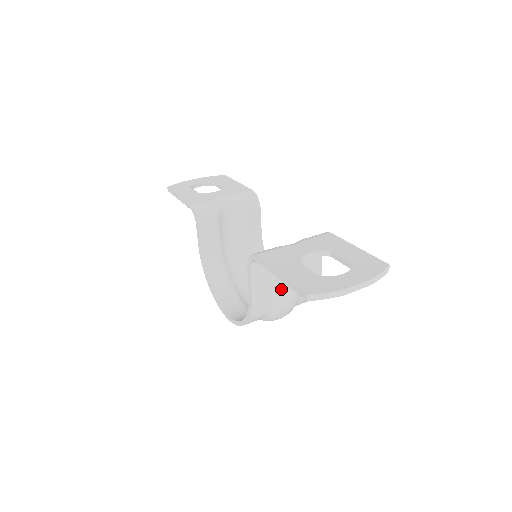
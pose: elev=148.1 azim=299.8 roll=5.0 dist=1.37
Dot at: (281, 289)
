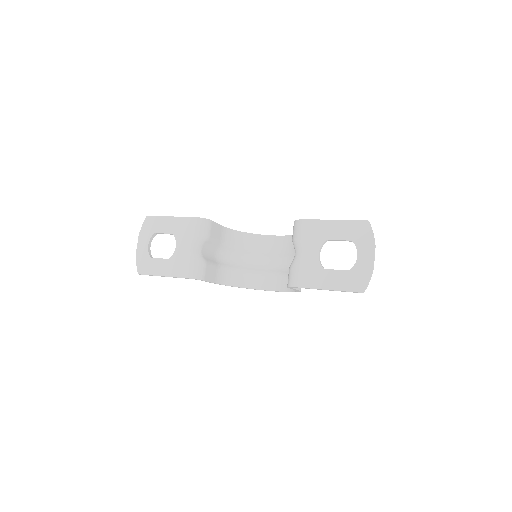
Dot at: occluded
